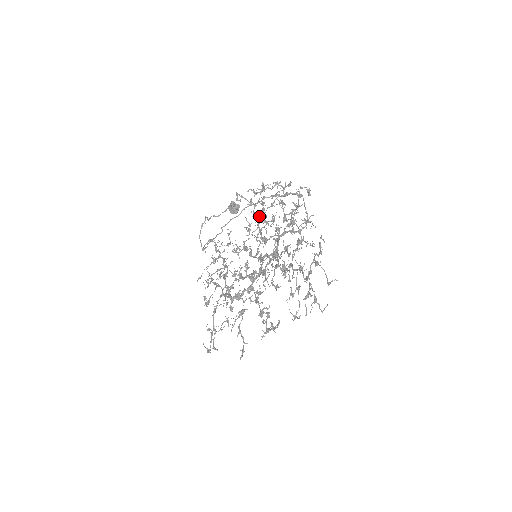
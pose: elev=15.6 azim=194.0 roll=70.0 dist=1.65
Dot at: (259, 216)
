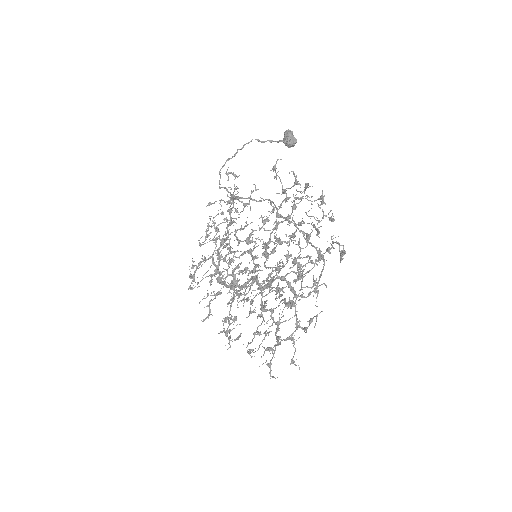
Dot at: (278, 224)
